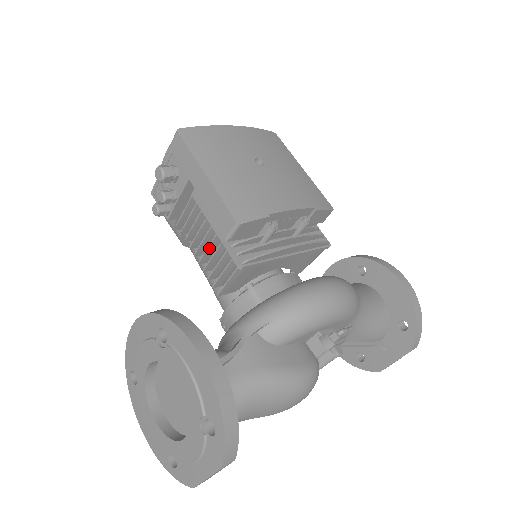
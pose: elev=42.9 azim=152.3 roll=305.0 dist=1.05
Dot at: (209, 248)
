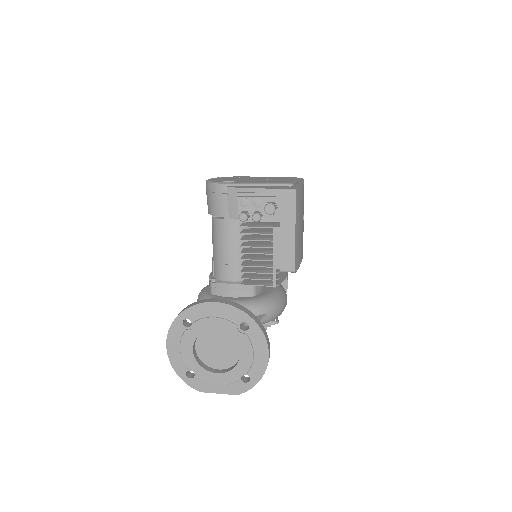
Dot at: (258, 260)
